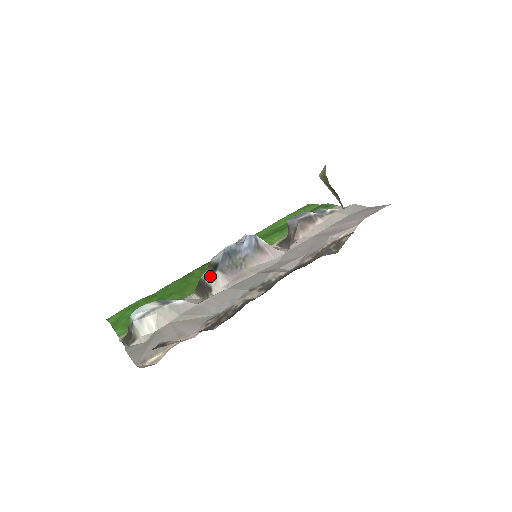
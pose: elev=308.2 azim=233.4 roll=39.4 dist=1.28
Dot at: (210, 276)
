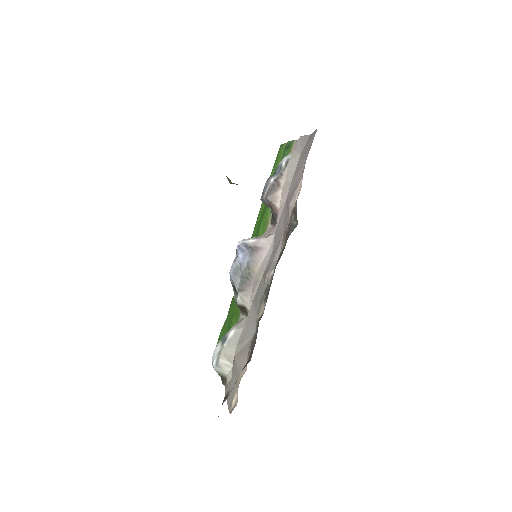
Dot at: (237, 299)
